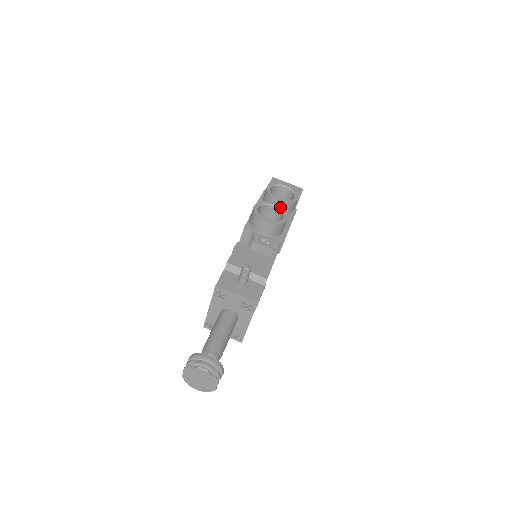
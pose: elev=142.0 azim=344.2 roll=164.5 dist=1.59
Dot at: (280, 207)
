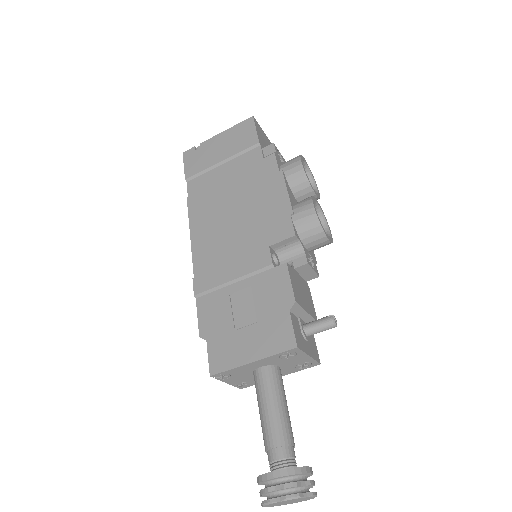
Dot at: (321, 208)
